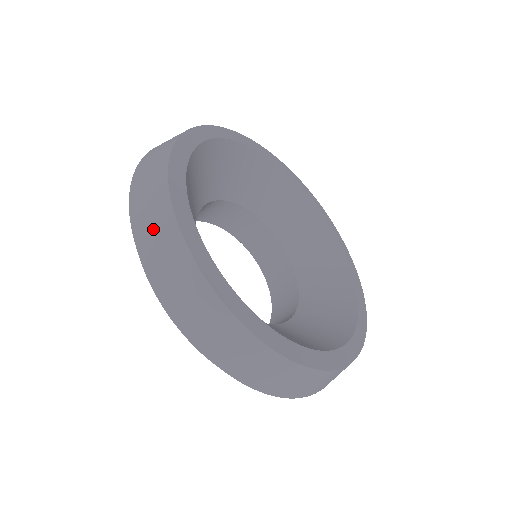
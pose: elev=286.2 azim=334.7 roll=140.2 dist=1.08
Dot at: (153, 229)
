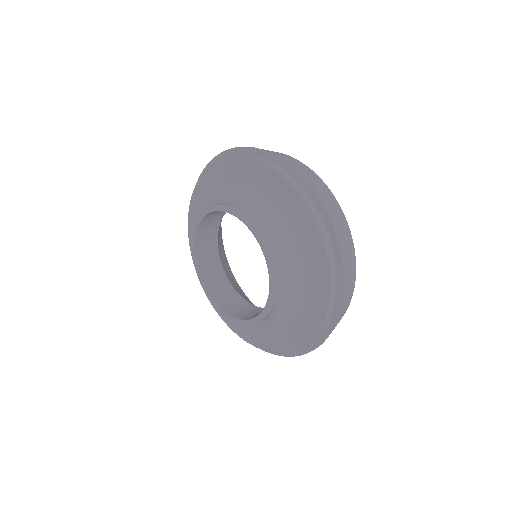
Dot at: occluded
